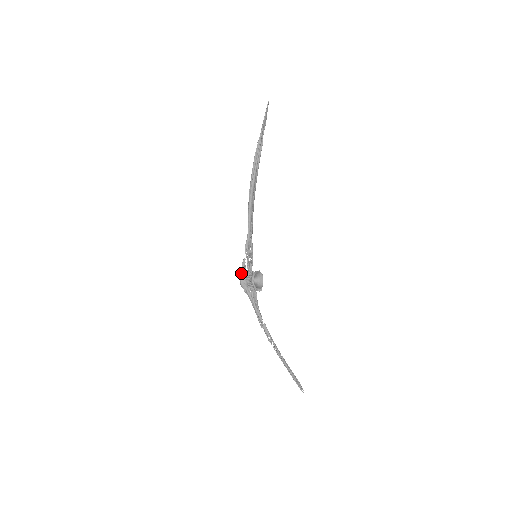
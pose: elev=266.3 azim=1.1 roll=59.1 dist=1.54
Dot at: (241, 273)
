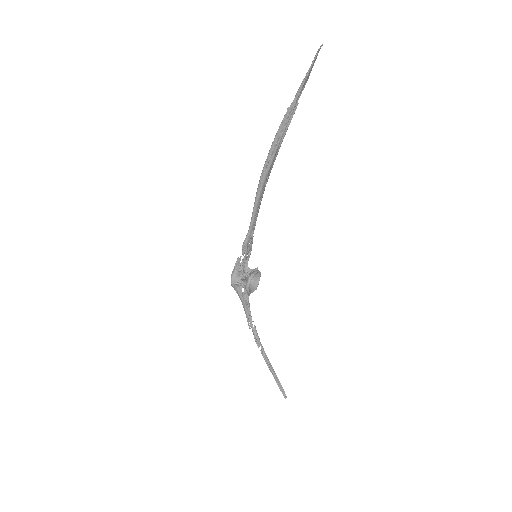
Dot at: (233, 270)
